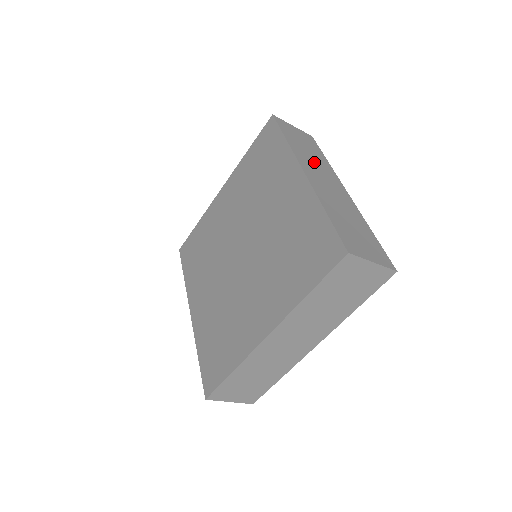
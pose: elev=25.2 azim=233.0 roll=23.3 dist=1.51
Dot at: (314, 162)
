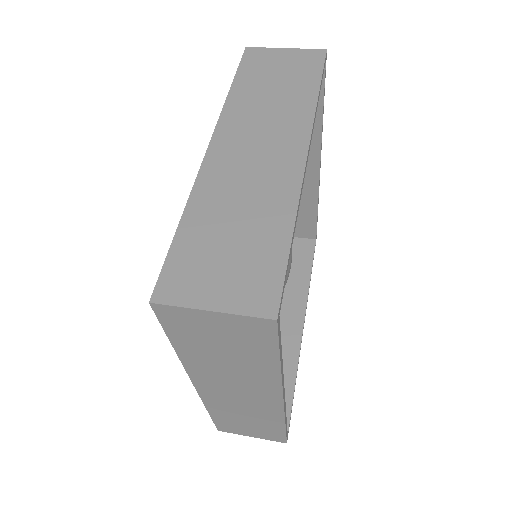
Dot at: (266, 112)
